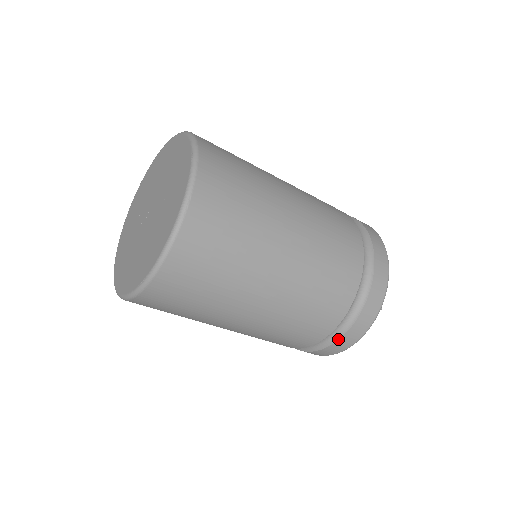
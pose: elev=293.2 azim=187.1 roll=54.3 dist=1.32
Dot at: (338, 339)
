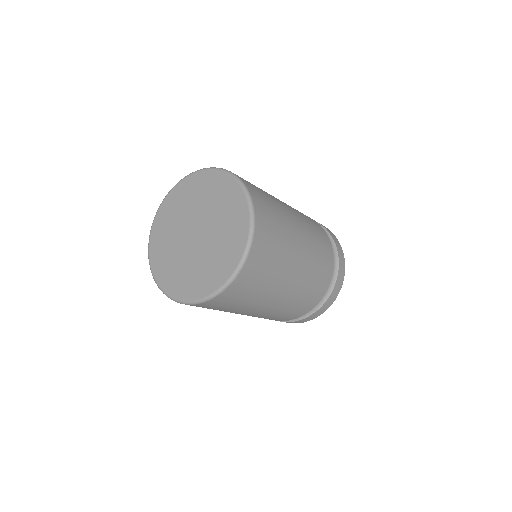
Dot at: (338, 259)
